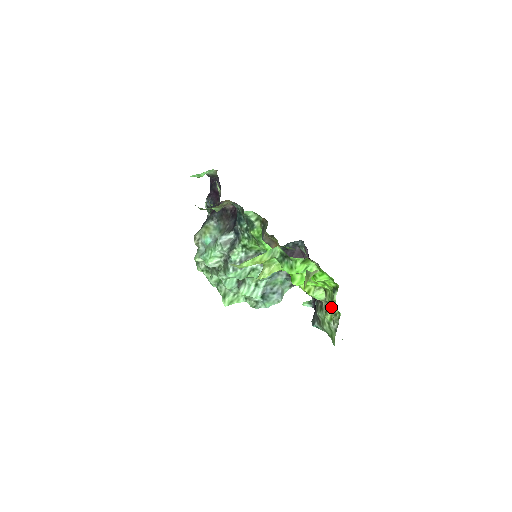
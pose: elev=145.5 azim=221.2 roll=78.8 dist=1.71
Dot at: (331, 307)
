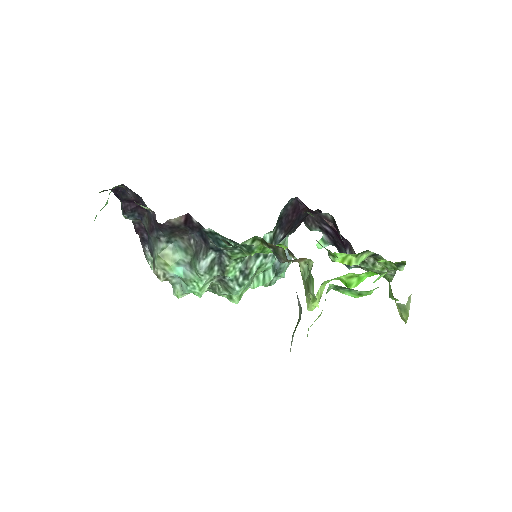
Dot at: occluded
